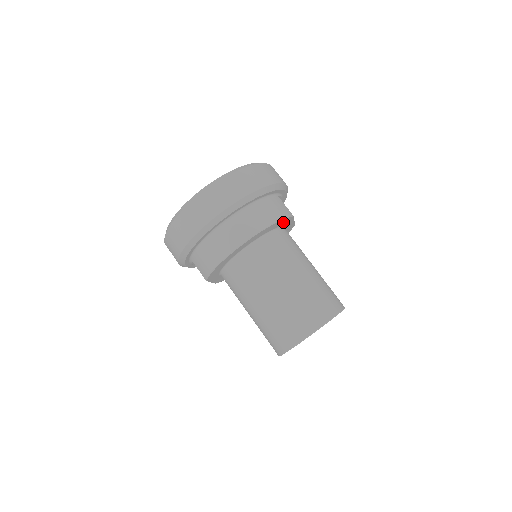
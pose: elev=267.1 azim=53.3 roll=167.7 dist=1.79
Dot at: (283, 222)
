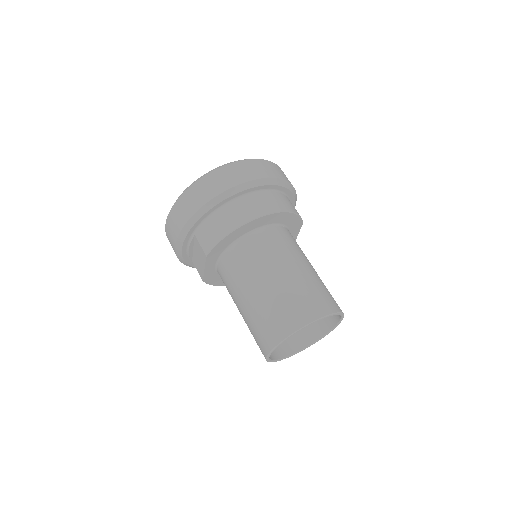
Dot at: (294, 223)
